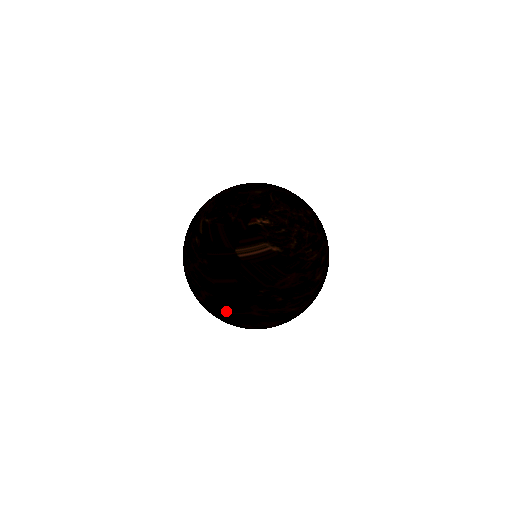
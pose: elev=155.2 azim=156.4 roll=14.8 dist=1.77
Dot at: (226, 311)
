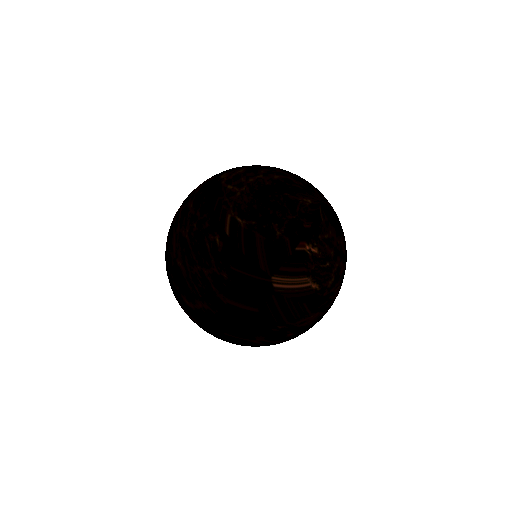
Dot at: (221, 330)
